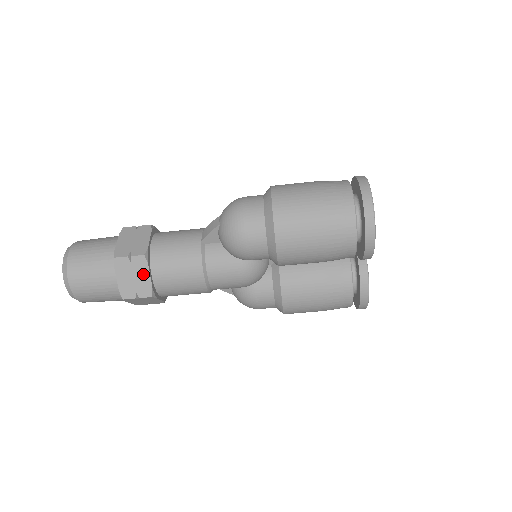
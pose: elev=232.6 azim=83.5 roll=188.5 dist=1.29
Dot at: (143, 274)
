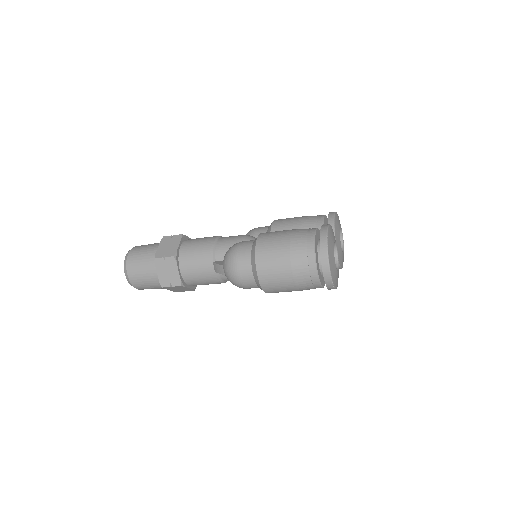
Dot at: (184, 288)
